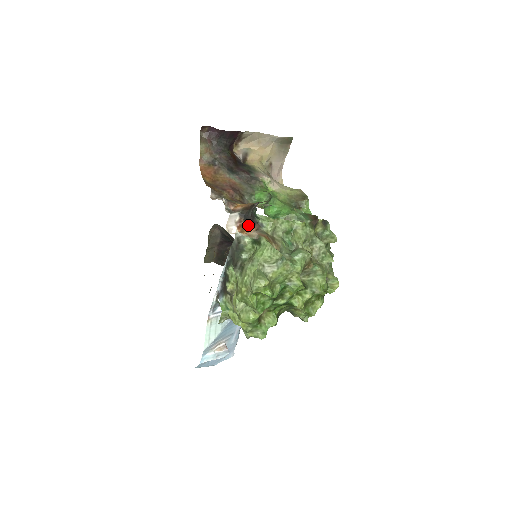
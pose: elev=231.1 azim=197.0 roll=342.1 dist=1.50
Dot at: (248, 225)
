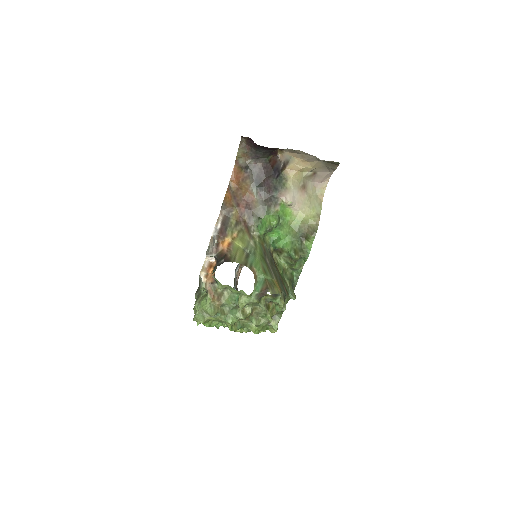
Dot at: occluded
